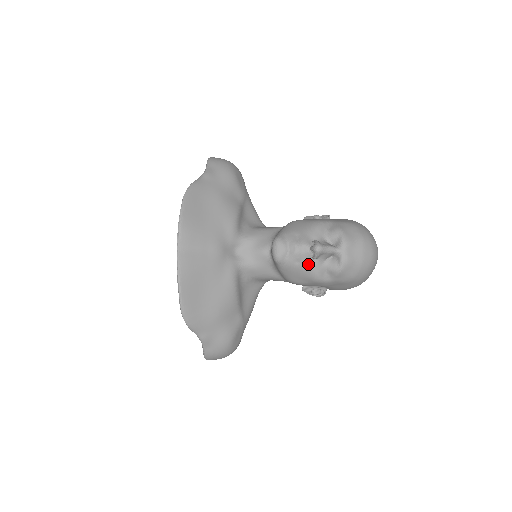
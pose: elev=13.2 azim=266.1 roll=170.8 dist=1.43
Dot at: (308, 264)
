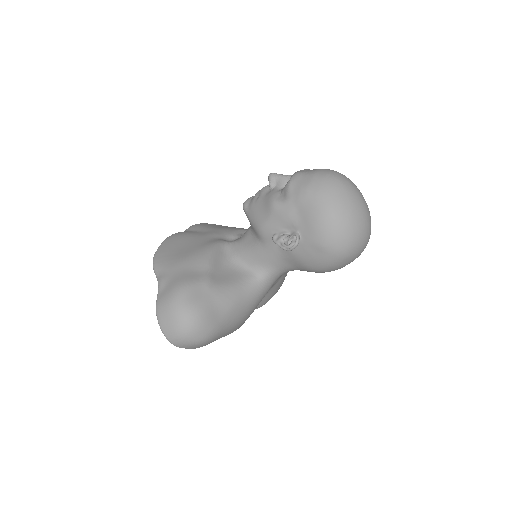
Dot at: (266, 194)
